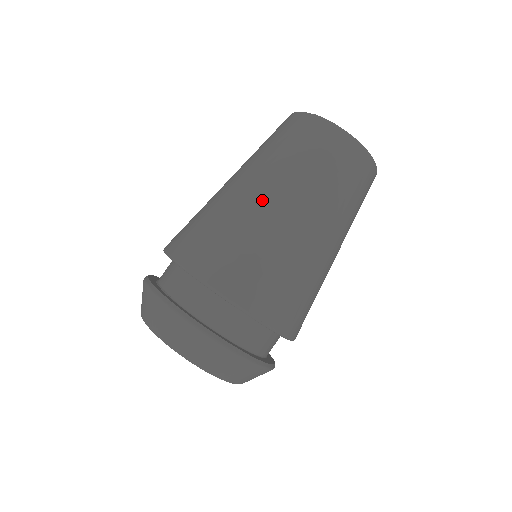
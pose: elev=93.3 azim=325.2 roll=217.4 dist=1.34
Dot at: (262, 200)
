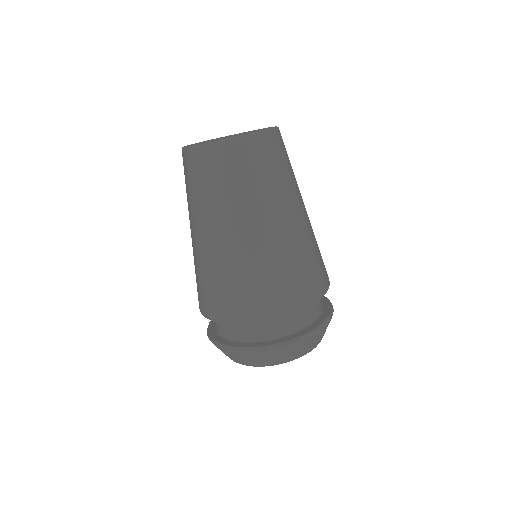
Dot at: (236, 240)
